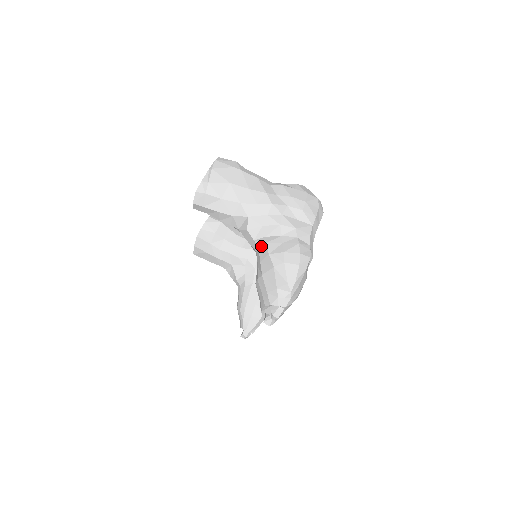
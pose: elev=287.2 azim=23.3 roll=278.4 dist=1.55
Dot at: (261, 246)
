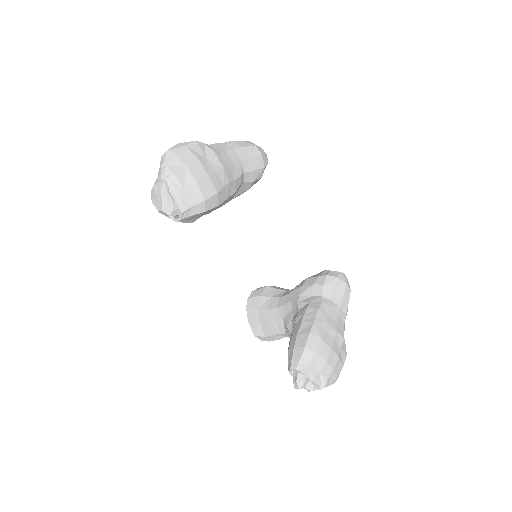
Dot at: occluded
